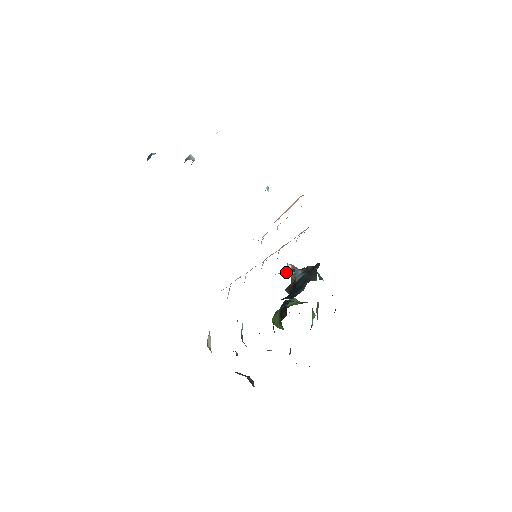
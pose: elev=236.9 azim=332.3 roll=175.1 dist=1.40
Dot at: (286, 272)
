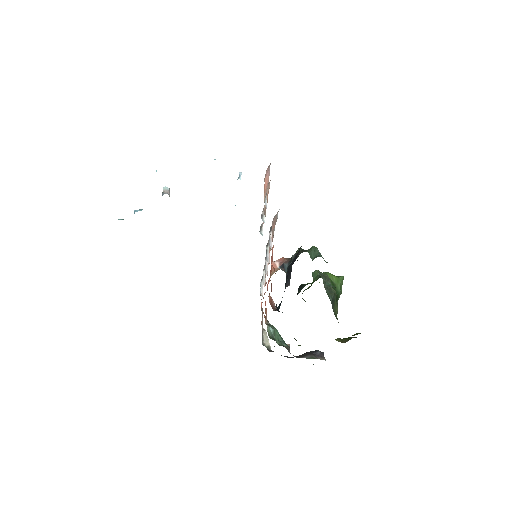
Dot at: (277, 270)
